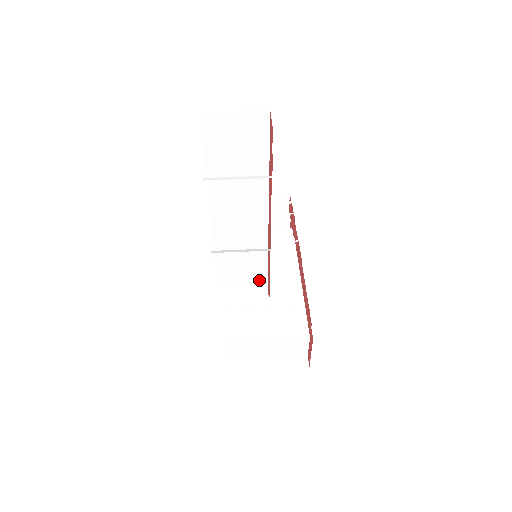
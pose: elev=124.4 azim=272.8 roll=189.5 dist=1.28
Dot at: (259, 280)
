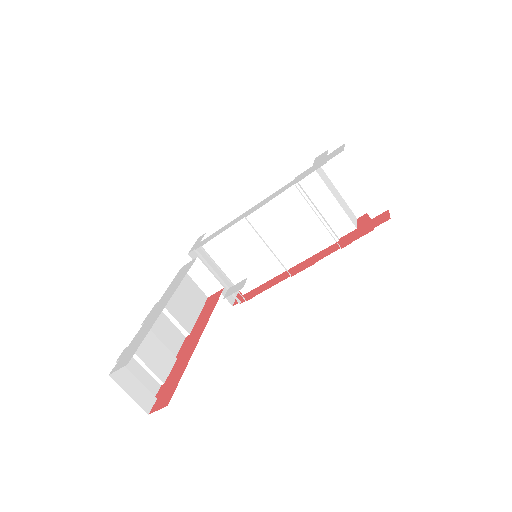
Dot at: occluded
